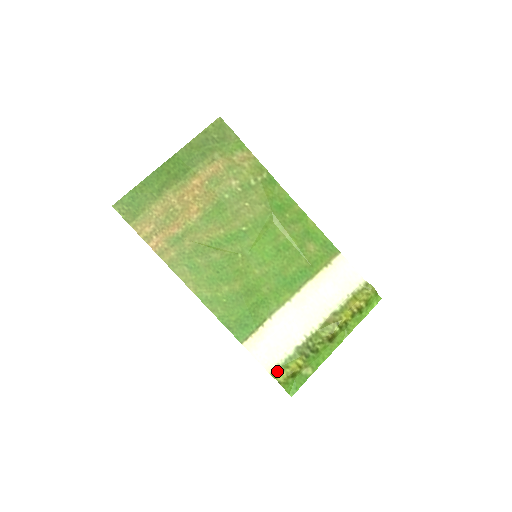
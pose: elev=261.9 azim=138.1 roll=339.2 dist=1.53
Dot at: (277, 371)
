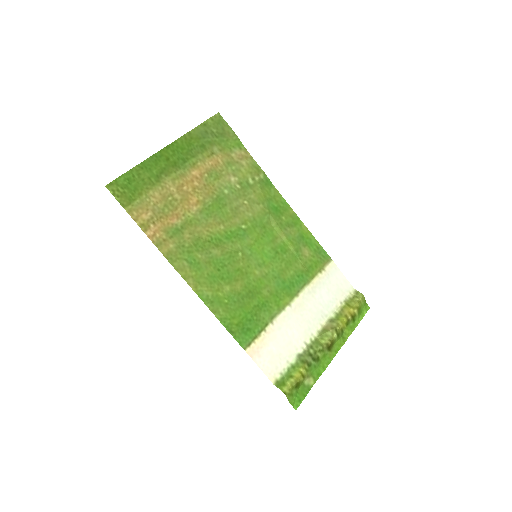
Dot at: (281, 381)
